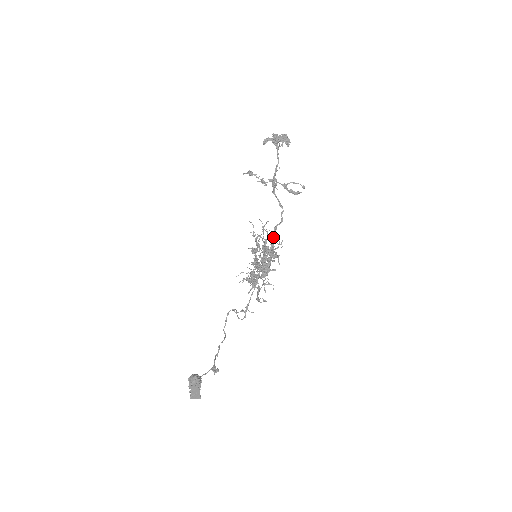
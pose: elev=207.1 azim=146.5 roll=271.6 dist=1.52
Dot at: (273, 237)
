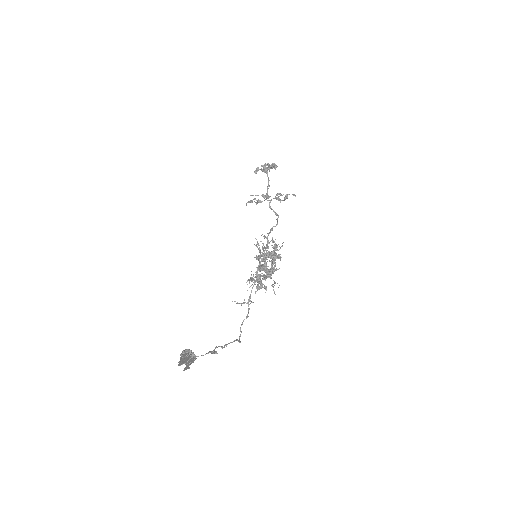
Dot at: (275, 244)
